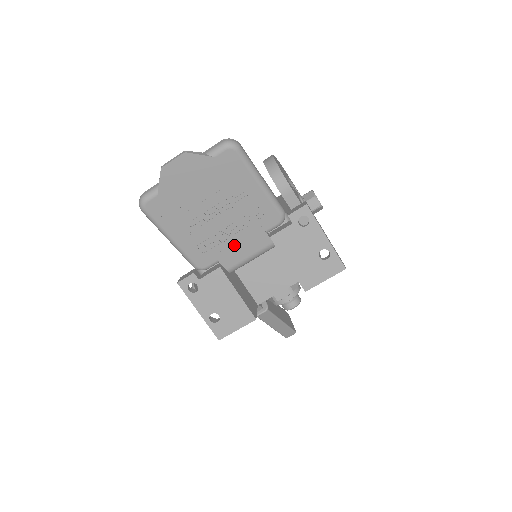
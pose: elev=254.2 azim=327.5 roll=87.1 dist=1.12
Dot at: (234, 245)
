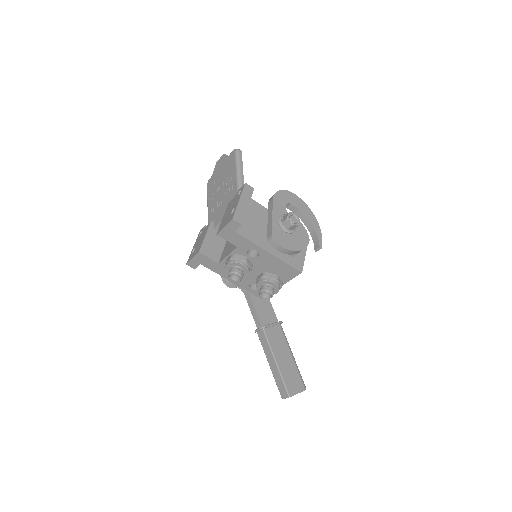
Dot at: (221, 210)
